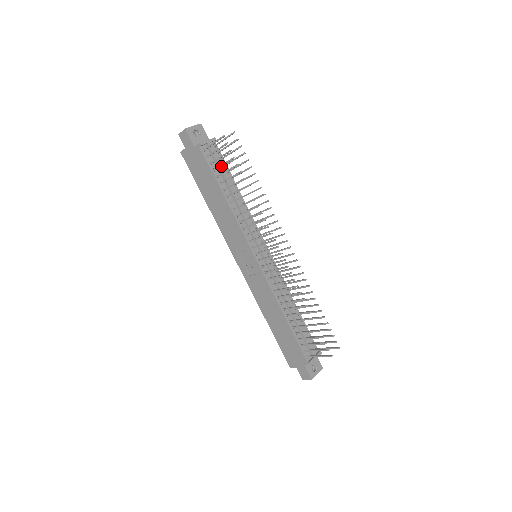
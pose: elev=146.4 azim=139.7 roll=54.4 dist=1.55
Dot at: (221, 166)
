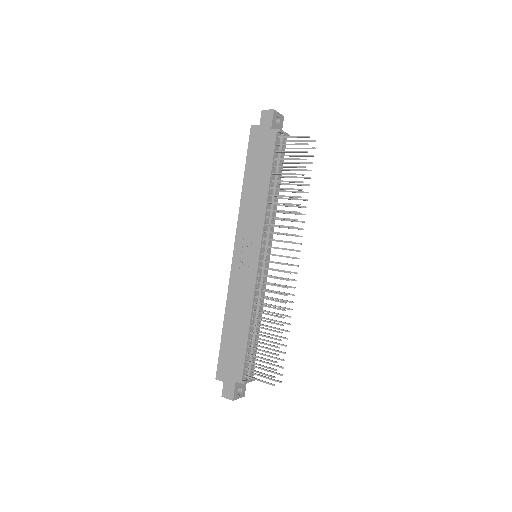
Dot at: (285, 159)
